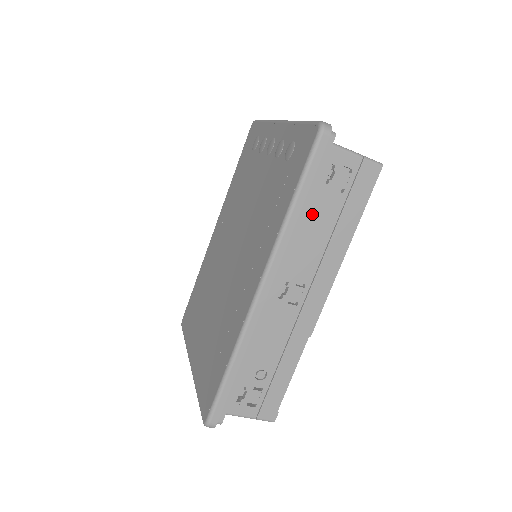
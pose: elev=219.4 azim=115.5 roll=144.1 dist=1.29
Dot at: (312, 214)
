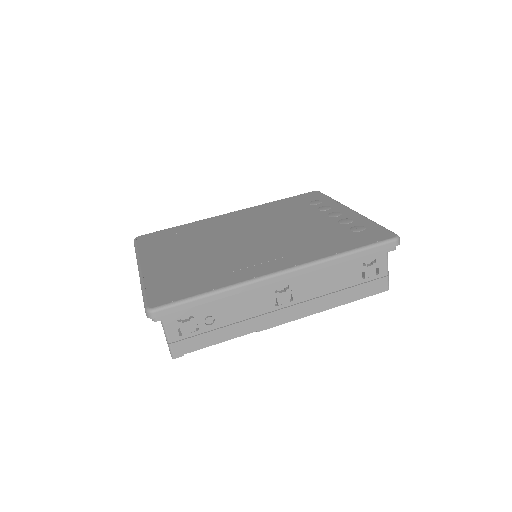
Dot at: (341, 270)
